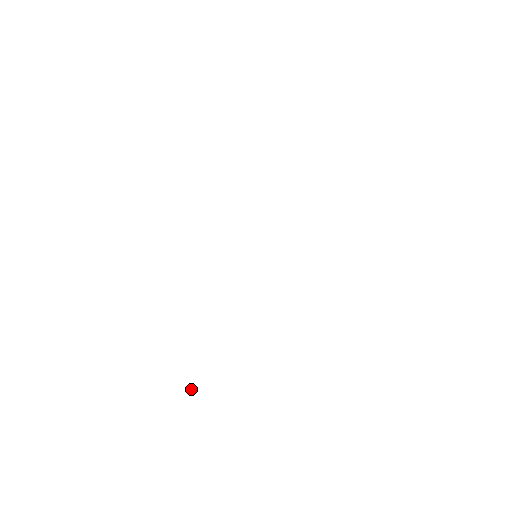
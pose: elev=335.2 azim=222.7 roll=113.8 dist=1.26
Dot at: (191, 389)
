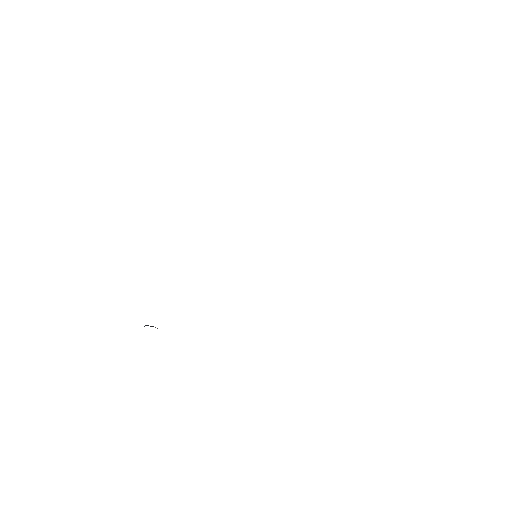
Dot at: (146, 325)
